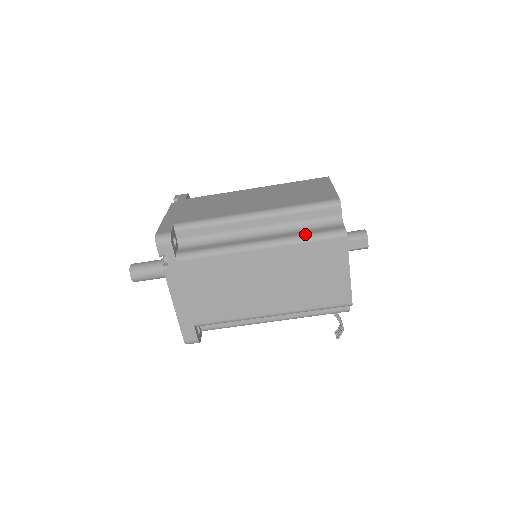
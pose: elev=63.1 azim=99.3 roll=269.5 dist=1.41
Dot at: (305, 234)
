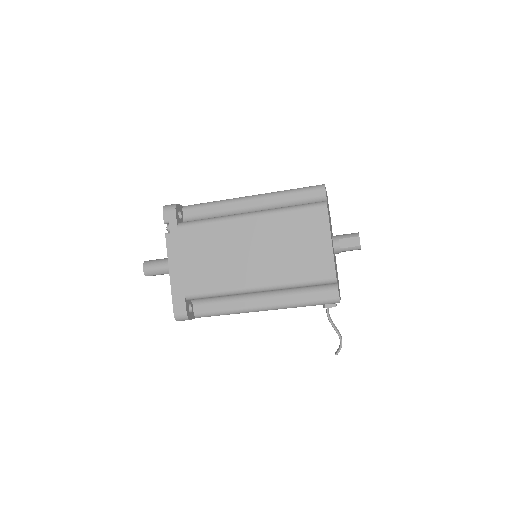
Dot at: (290, 206)
